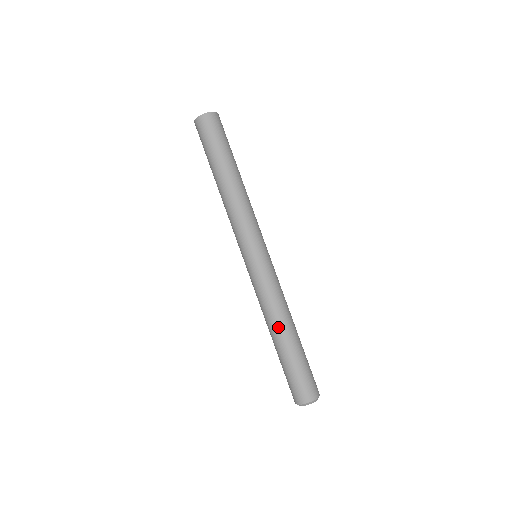
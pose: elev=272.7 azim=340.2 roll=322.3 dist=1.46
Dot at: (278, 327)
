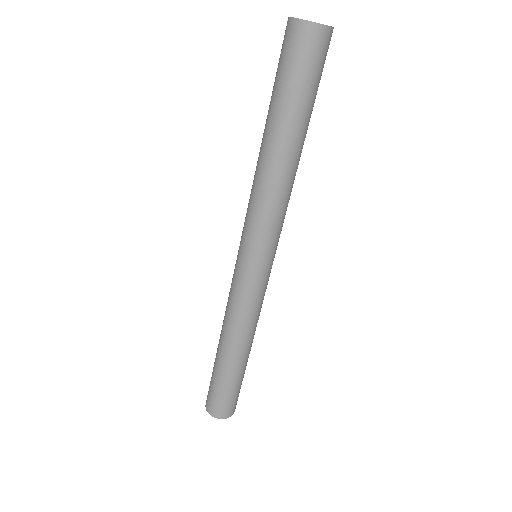
Dot at: (226, 343)
